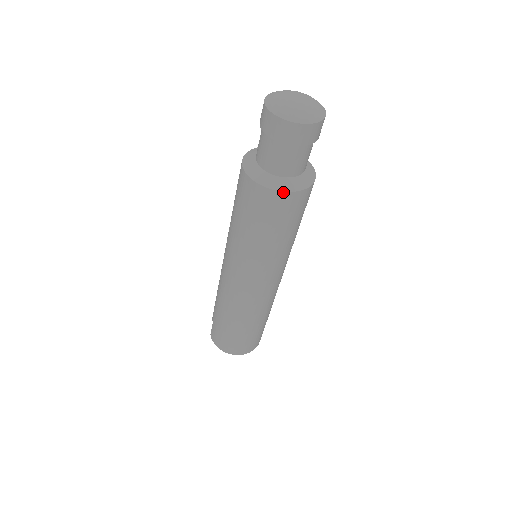
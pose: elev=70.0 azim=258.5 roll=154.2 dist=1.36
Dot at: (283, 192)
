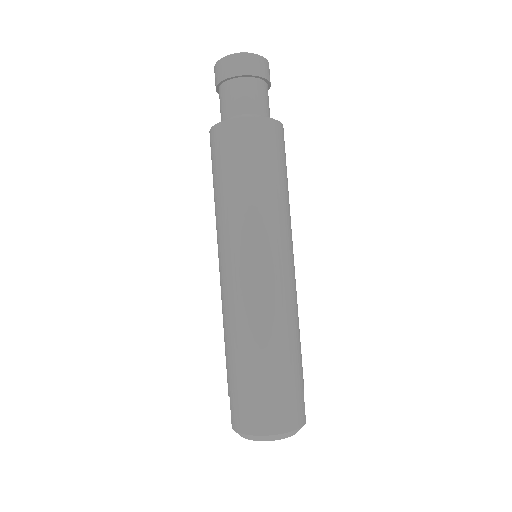
Dot at: (252, 117)
